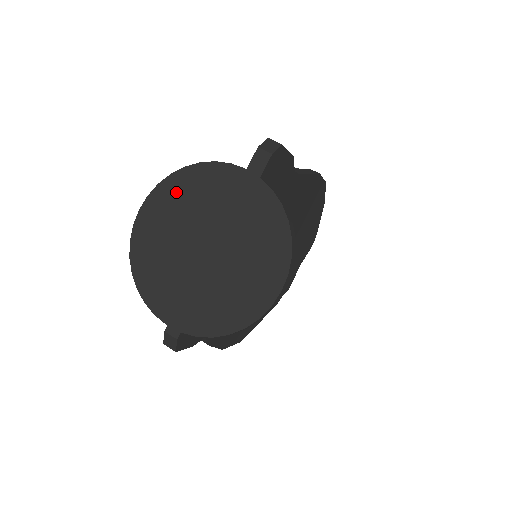
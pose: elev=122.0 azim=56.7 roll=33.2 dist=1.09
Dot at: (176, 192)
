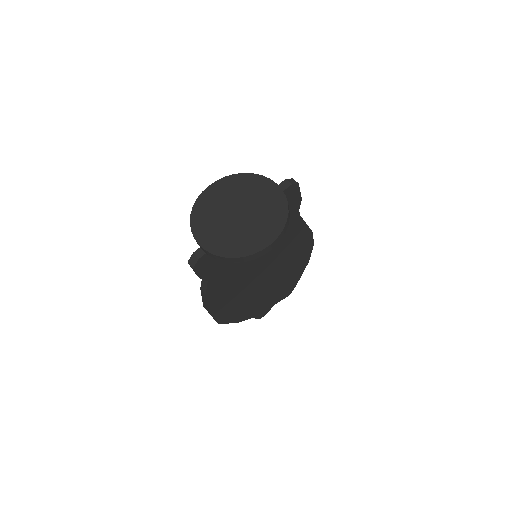
Dot at: (234, 183)
